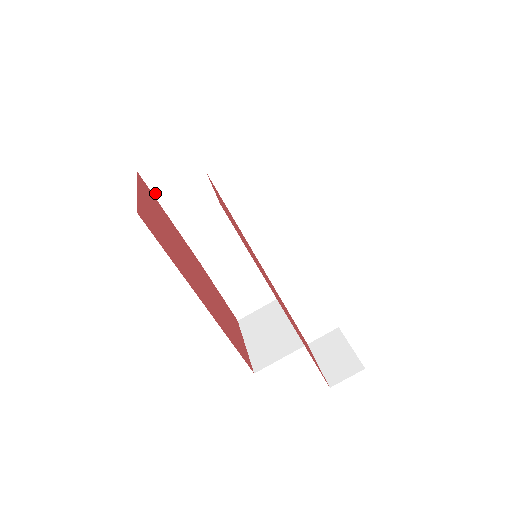
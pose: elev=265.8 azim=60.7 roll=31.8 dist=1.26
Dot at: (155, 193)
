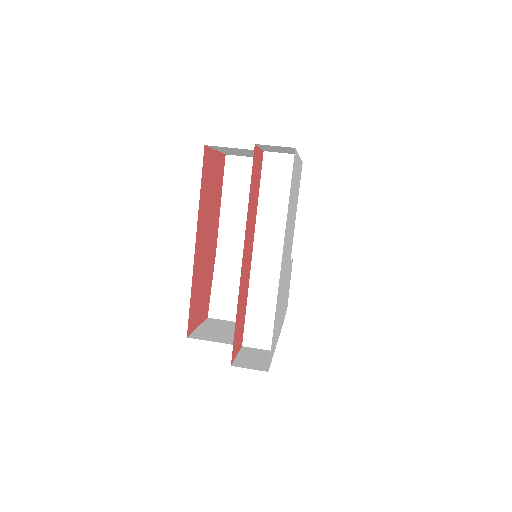
Dot at: (225, 177)
